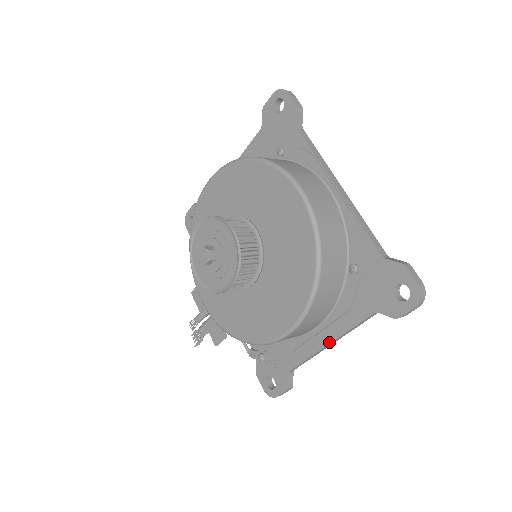
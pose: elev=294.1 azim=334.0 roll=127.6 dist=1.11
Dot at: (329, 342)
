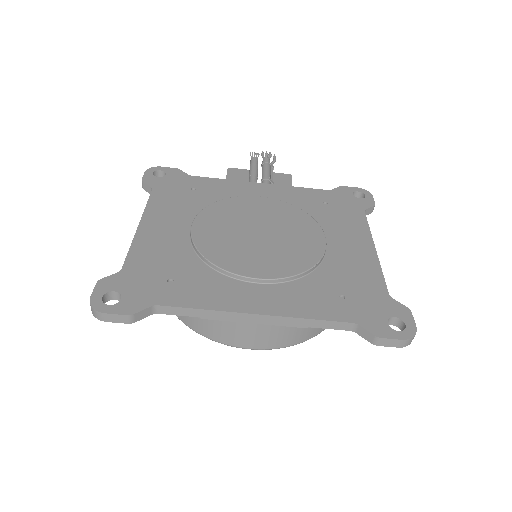
Dot at: occluded
